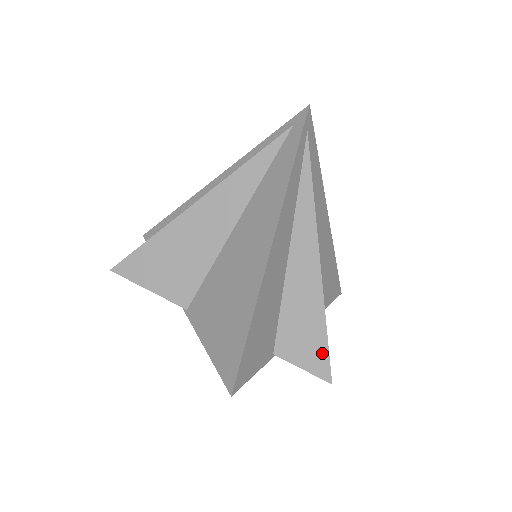
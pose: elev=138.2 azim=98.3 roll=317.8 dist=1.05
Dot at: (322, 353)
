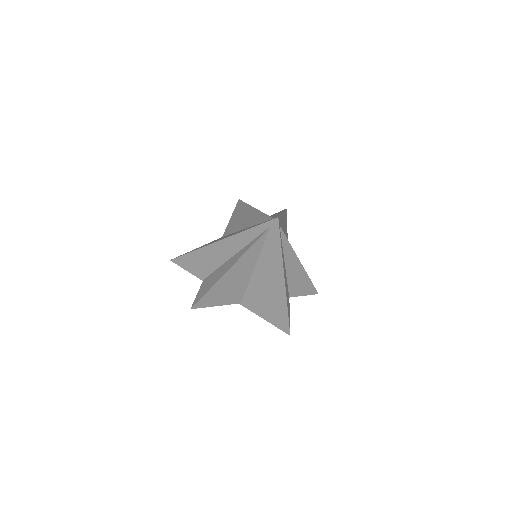
Dot at: (312, 288)
